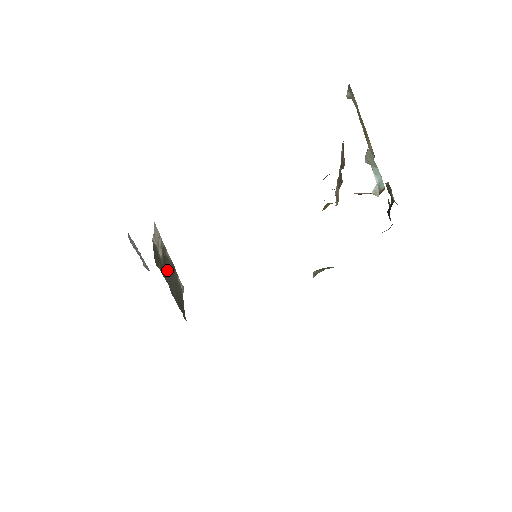
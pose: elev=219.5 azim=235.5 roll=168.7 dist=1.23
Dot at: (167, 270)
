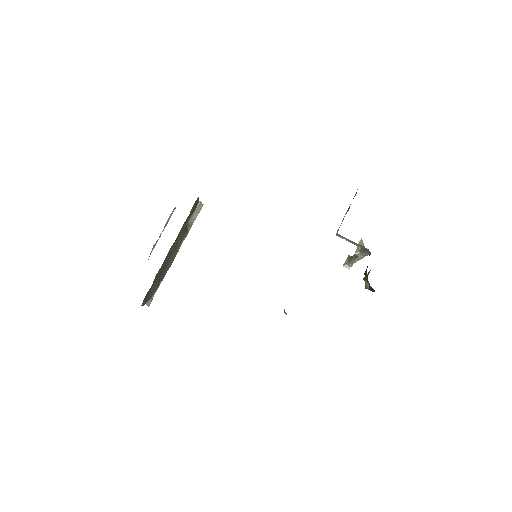
Dot at: (176, 244)
